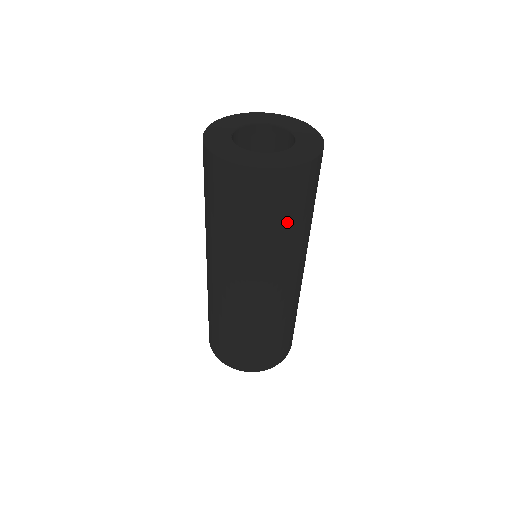
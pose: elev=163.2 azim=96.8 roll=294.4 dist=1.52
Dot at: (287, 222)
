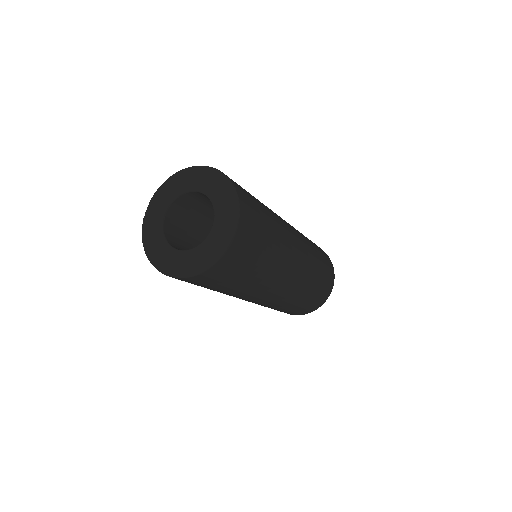
Dot at: (228, 286)
